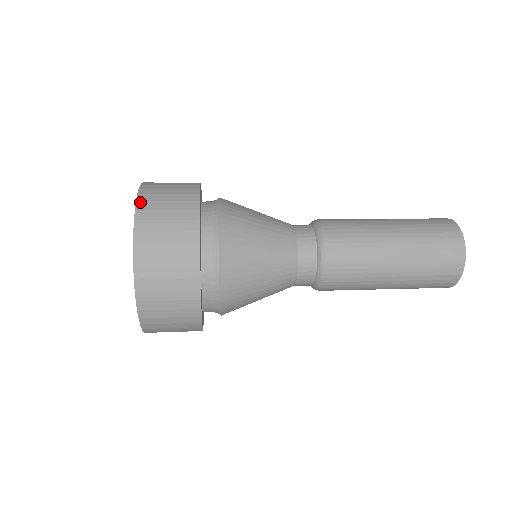
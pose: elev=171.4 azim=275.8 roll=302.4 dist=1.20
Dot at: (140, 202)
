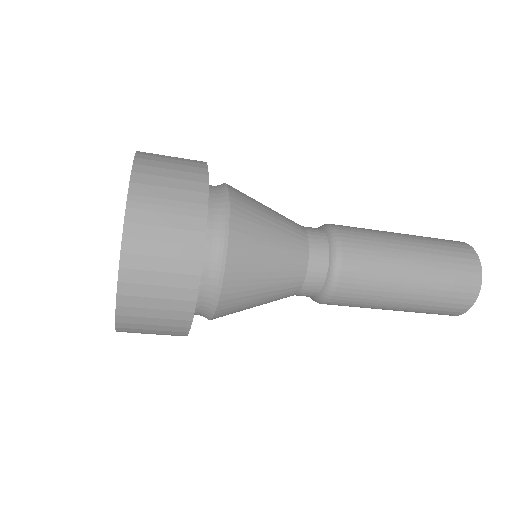
Dot at: occluded
